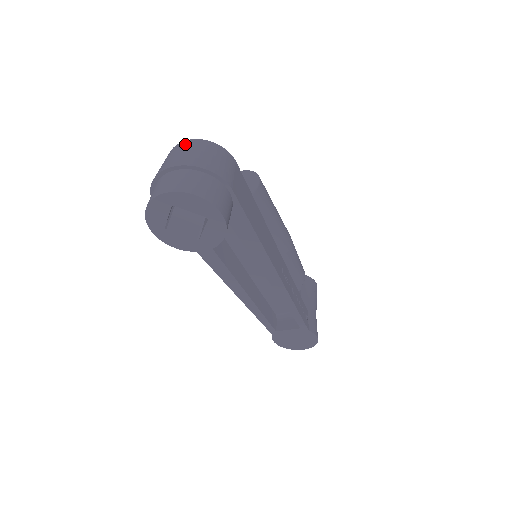
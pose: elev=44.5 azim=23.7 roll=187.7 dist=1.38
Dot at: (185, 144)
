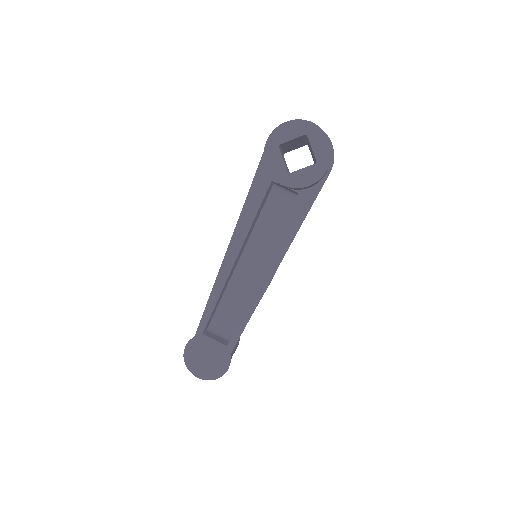
Dot at: occluded
